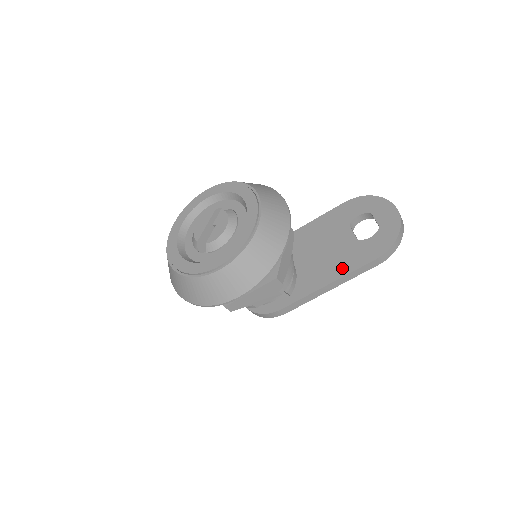
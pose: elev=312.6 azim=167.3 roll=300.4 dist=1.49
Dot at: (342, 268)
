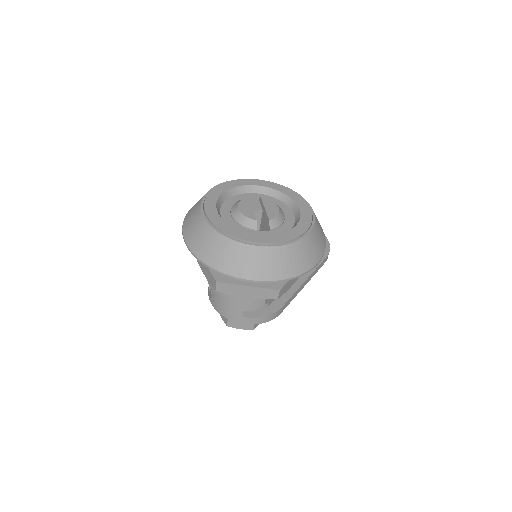
Dot at: occluded
